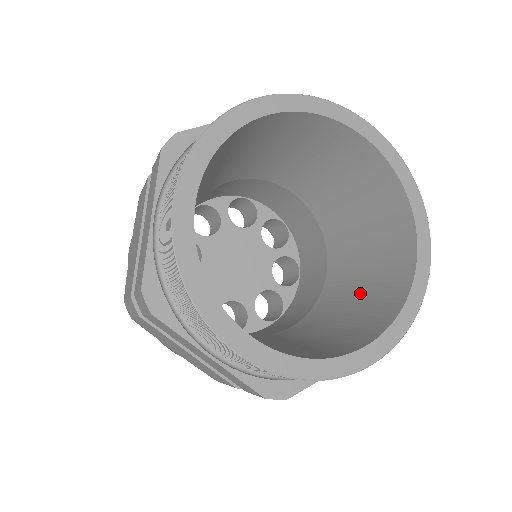
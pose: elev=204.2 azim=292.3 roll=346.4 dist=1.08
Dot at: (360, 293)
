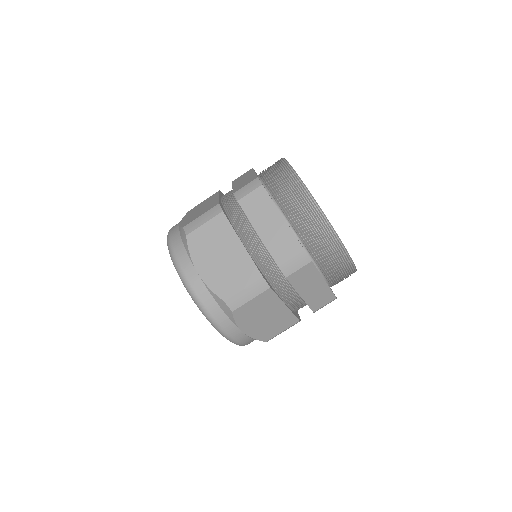
Dot at: occluded
